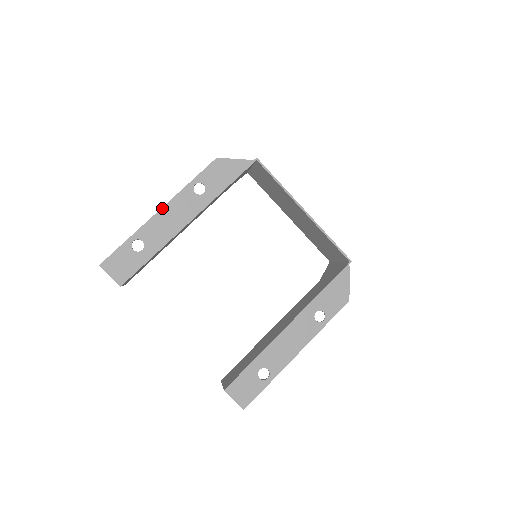
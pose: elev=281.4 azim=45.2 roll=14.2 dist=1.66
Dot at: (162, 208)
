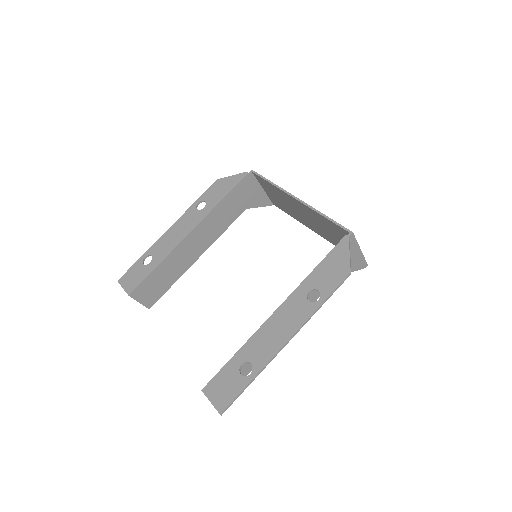
Dot at: (170, 227)
